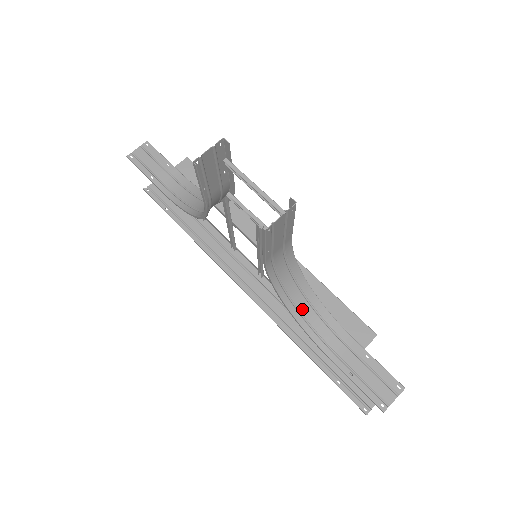
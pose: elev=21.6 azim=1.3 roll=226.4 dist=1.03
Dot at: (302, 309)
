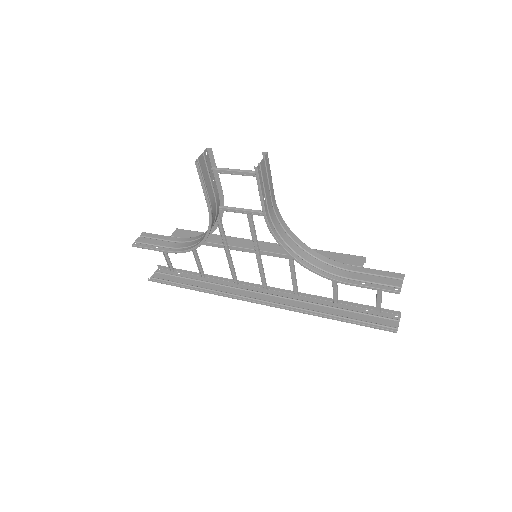
Dot at: (306, 258)
